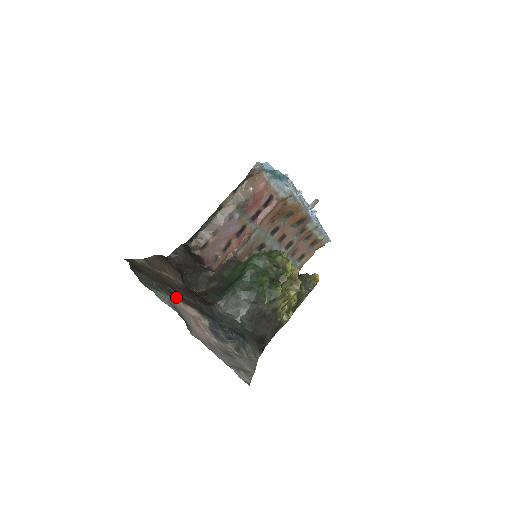
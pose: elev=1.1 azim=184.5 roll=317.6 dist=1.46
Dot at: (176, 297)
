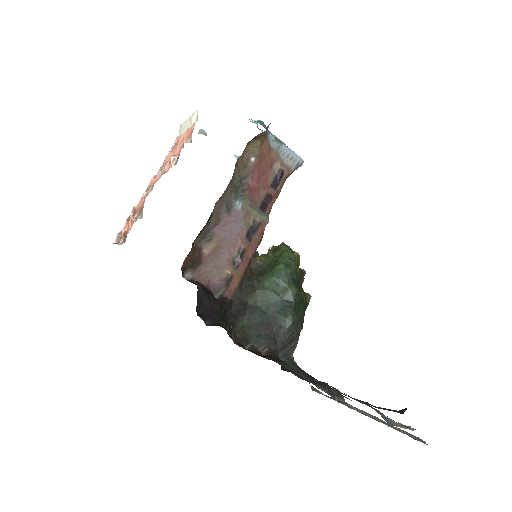
Dot at: (343, 396)
